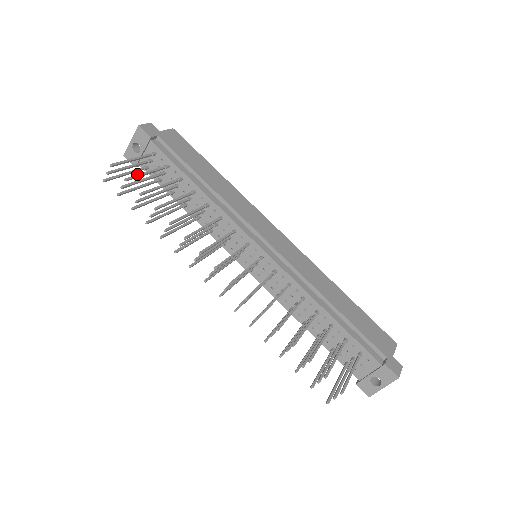
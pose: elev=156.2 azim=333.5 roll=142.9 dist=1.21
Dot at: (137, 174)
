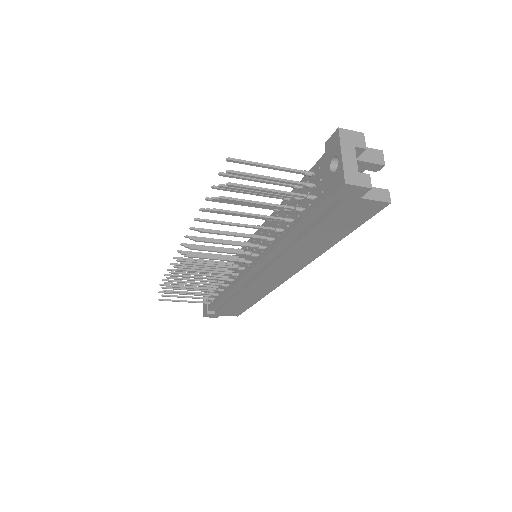
Dot at: occluded
